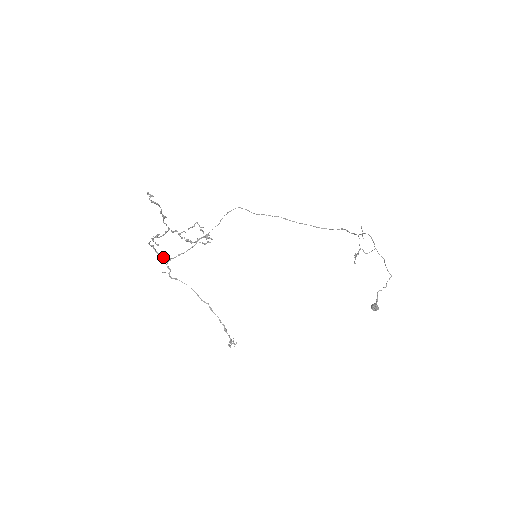
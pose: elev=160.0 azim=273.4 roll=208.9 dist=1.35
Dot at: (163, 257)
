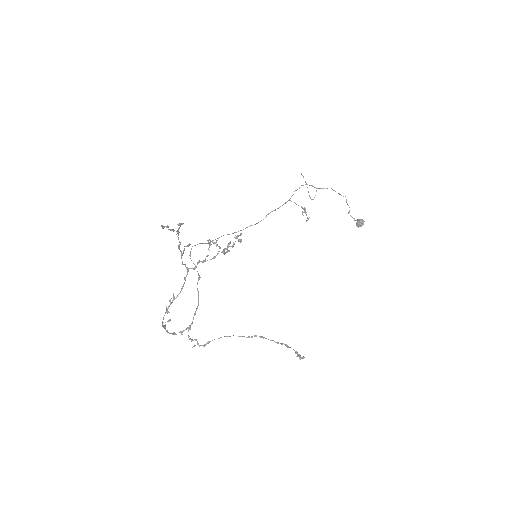
Dot at: (181, 332)
